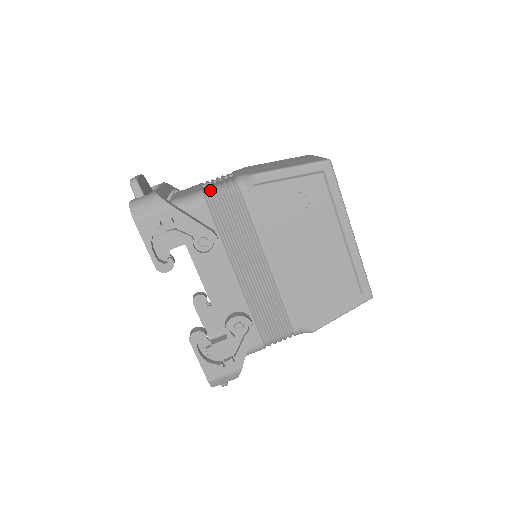
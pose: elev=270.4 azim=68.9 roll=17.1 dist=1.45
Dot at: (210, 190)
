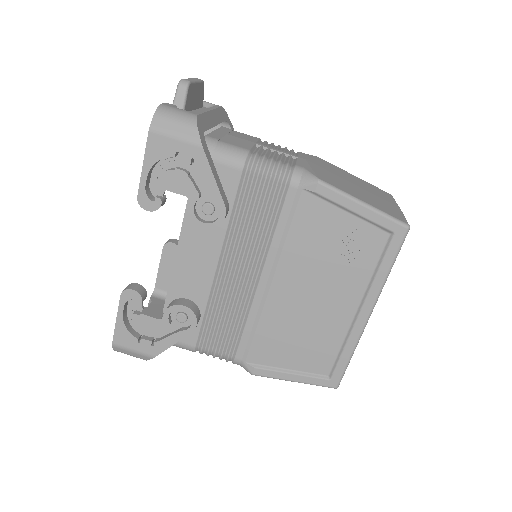
Dot at: (258, 158)
